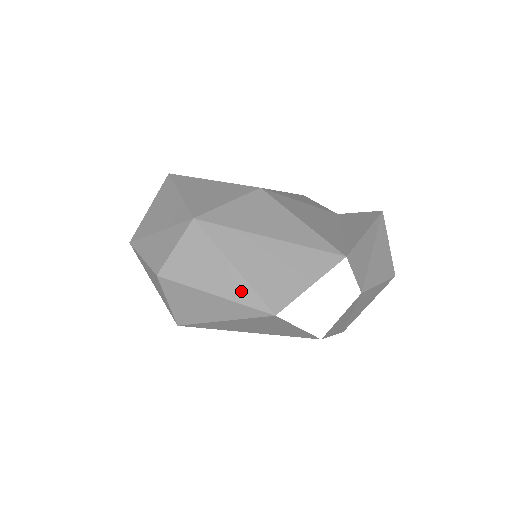
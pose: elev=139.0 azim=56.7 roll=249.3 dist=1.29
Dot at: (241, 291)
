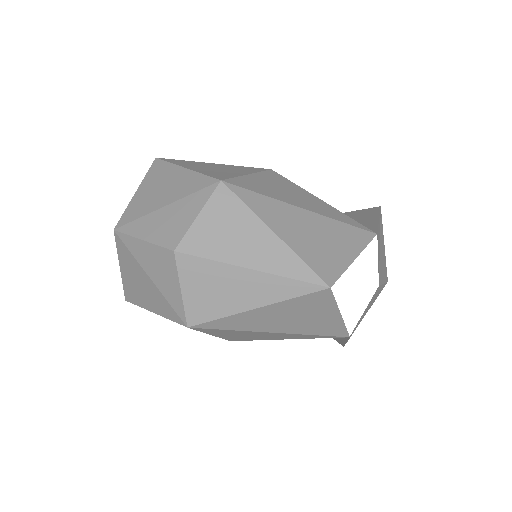
Dot at: (286, 262)
